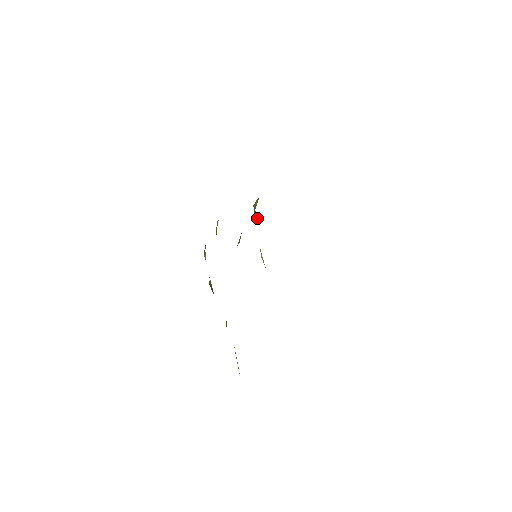
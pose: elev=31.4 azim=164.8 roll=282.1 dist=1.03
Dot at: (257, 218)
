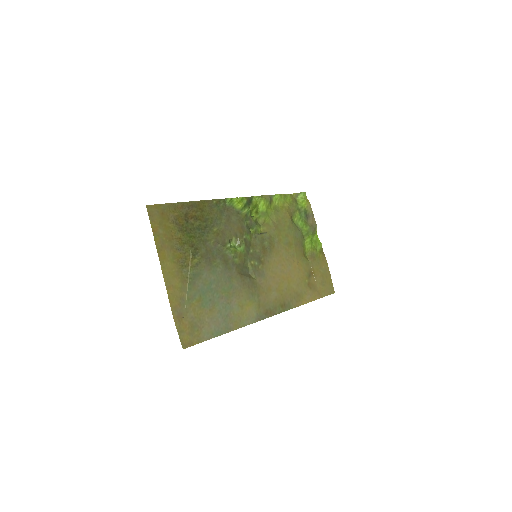
Dot at: (239, 244)
